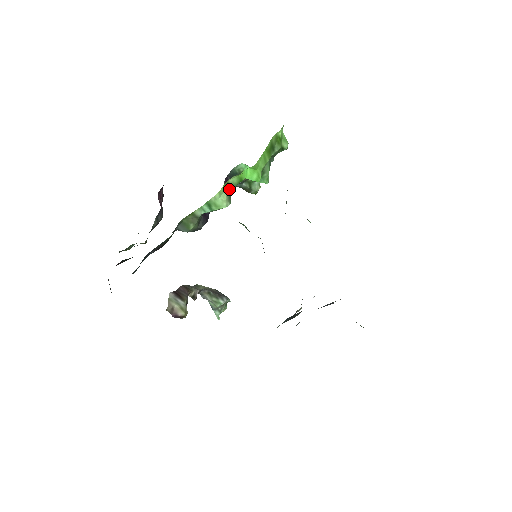
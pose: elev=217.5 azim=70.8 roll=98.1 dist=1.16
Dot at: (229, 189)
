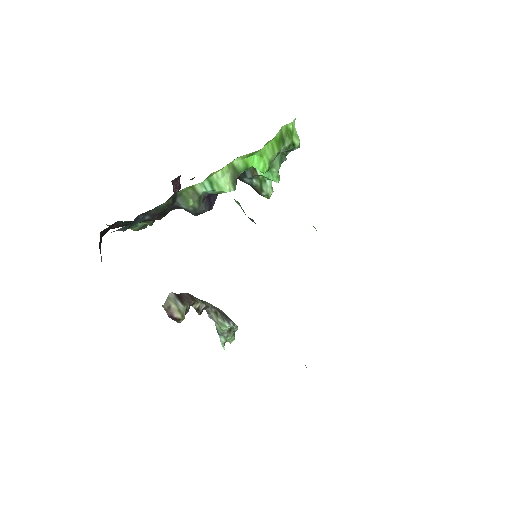
Dot at: (234, 172)
